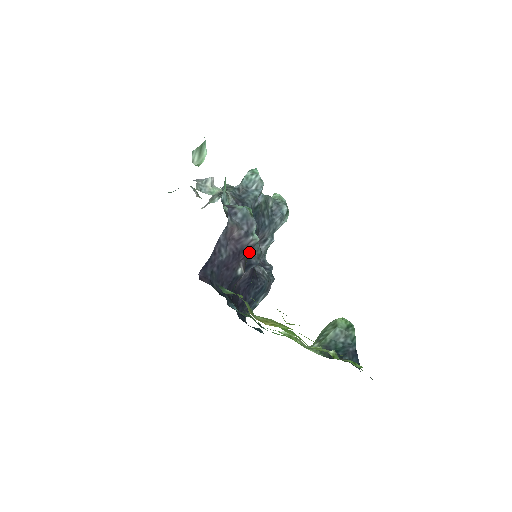
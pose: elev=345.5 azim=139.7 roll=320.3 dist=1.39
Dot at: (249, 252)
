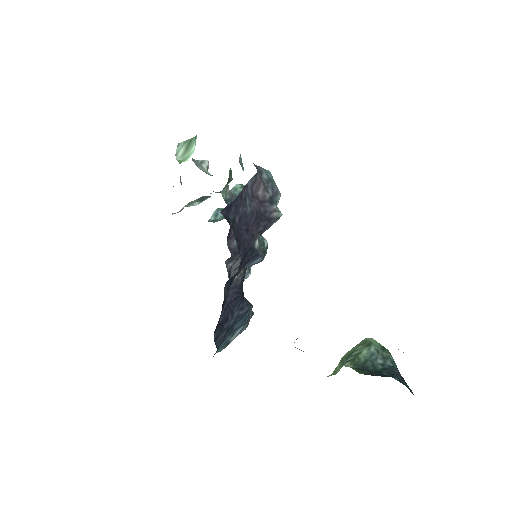
Dot at: (266, 229)
